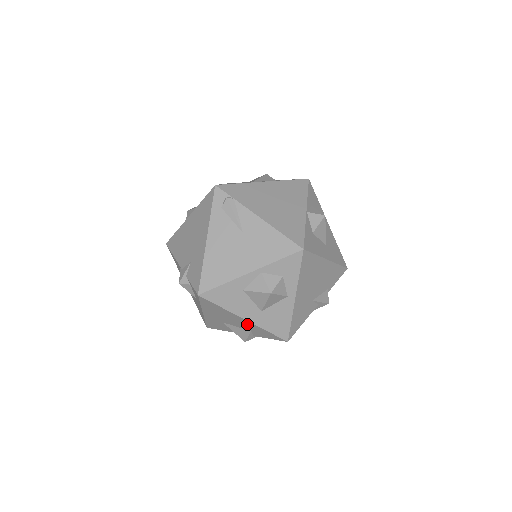
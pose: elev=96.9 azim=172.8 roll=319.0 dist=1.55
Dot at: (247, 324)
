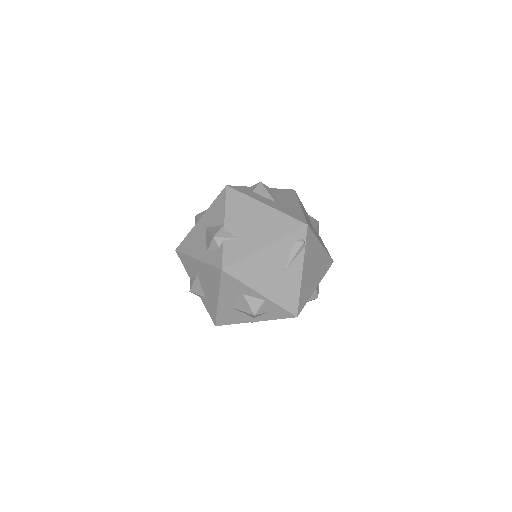
Dot at: (213, 299)
